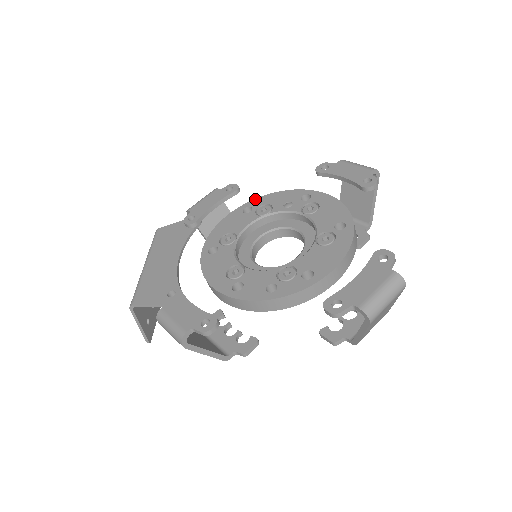
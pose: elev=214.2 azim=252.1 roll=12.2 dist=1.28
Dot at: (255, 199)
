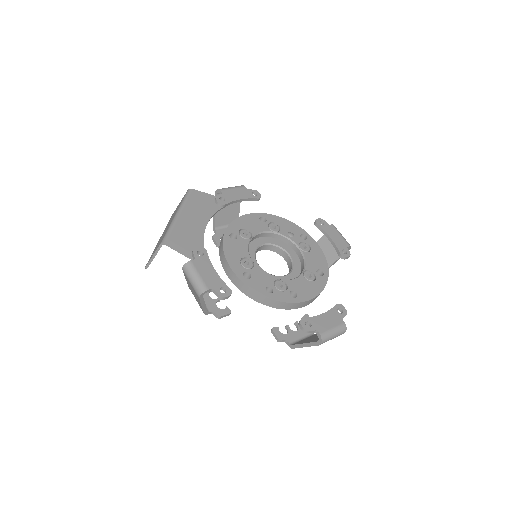
Dot at: (270, 214)
